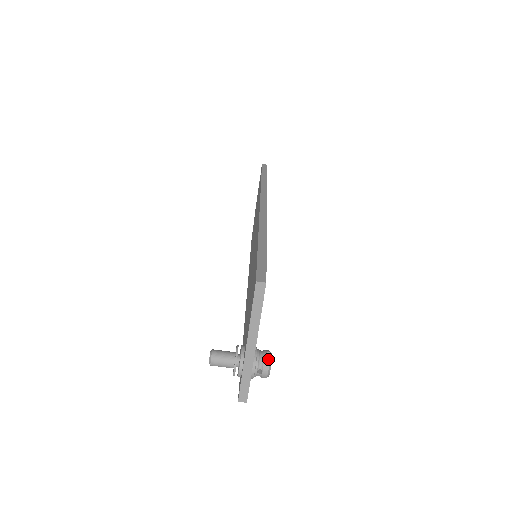
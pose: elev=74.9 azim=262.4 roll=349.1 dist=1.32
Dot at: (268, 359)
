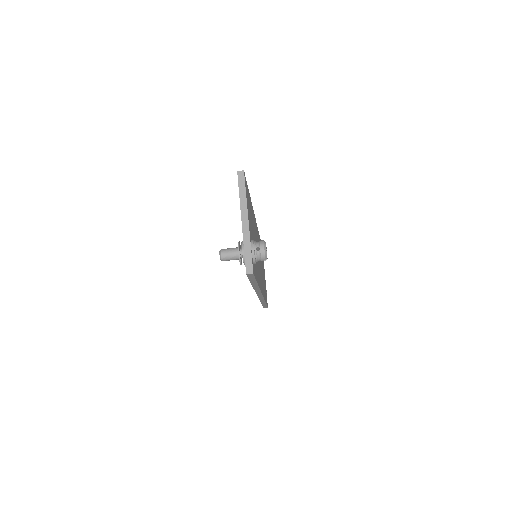
Dot at: (262, 241)
